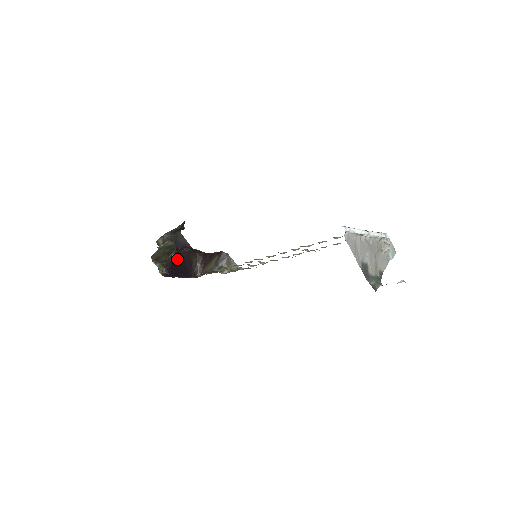
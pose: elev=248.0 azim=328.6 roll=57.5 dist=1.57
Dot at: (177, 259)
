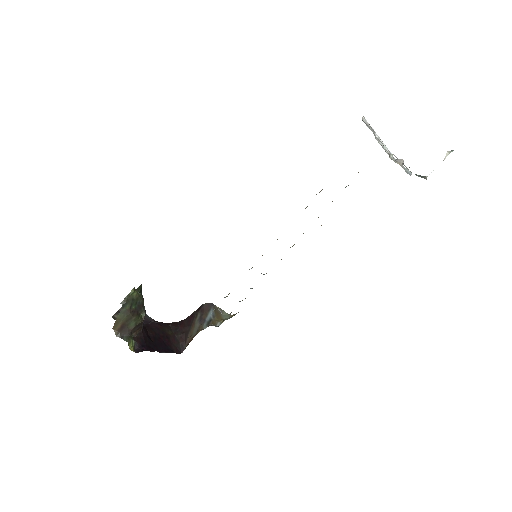
Dot at: (148, 332)
